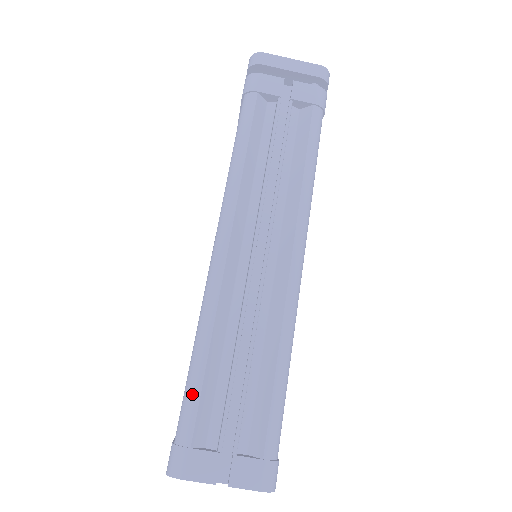
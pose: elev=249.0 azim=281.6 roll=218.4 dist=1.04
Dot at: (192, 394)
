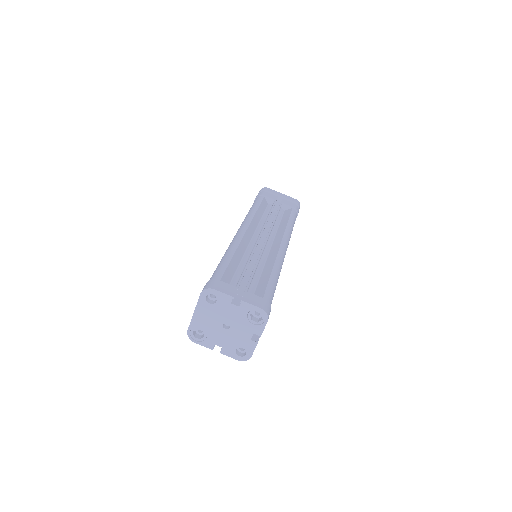
Dot at: (222, 266)
